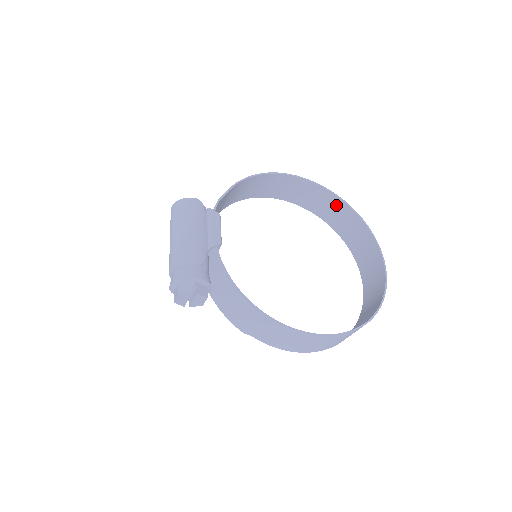
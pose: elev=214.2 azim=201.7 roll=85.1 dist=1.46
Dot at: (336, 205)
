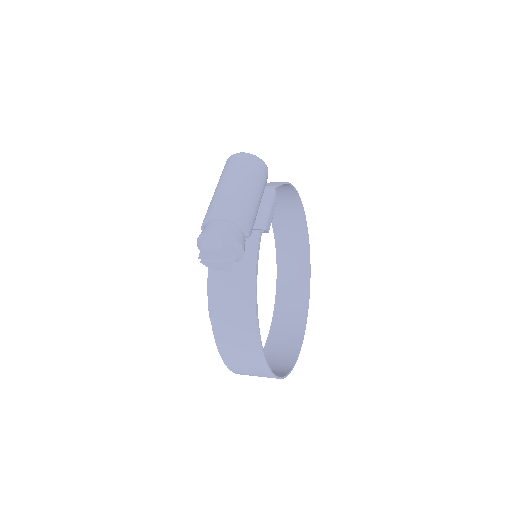
Dot at: (301, 256)
